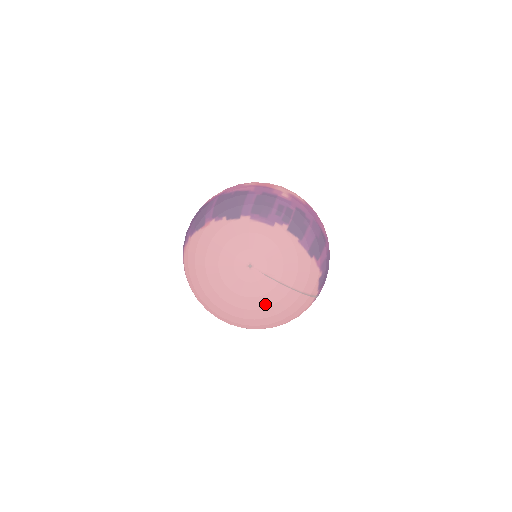
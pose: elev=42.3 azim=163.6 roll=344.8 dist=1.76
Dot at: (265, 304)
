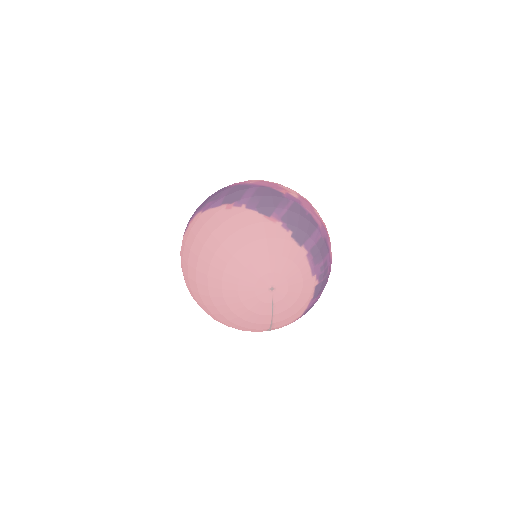
Dot at: (245, 316)
